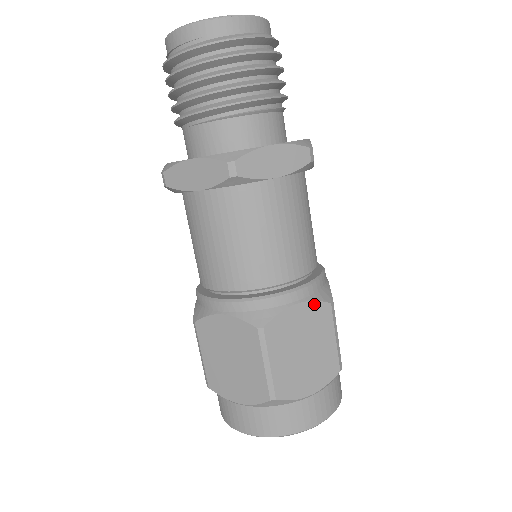
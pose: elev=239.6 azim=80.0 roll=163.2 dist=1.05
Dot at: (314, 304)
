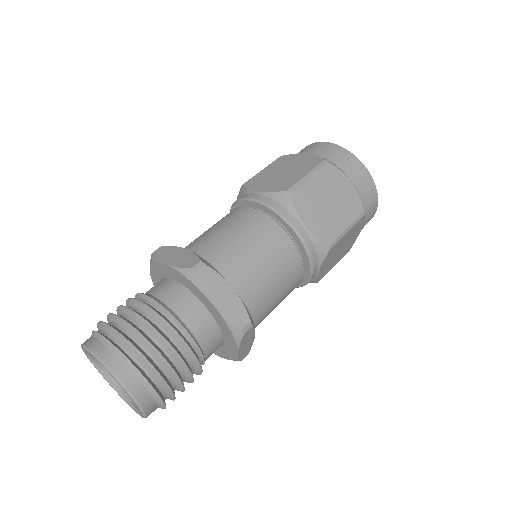
Dot at: (325, 260)
